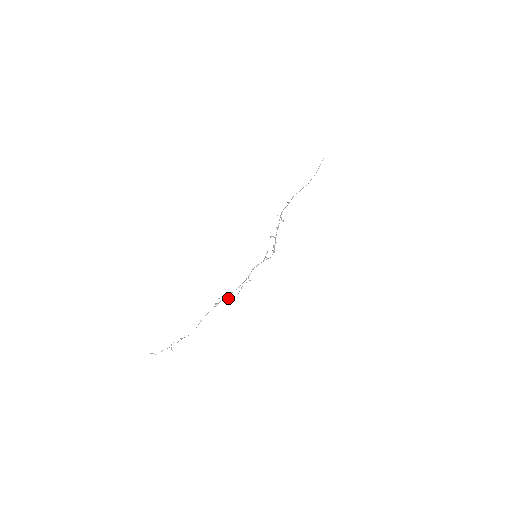
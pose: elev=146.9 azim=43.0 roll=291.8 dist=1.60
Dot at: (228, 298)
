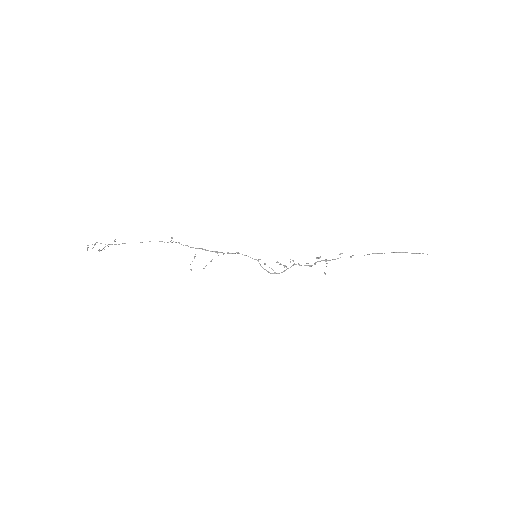
Dot at: occluded
